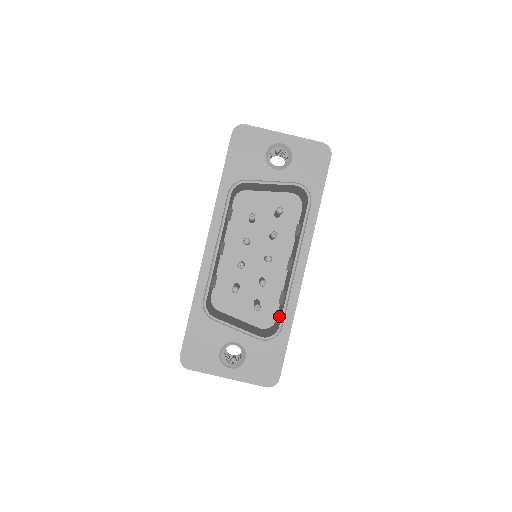
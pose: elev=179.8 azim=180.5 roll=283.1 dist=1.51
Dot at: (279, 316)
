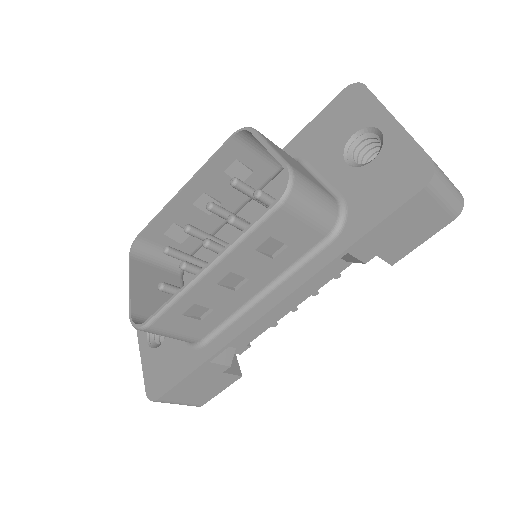
Dot at: occluded
